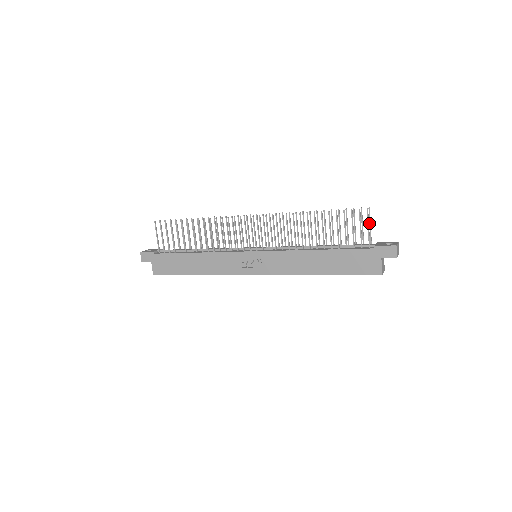
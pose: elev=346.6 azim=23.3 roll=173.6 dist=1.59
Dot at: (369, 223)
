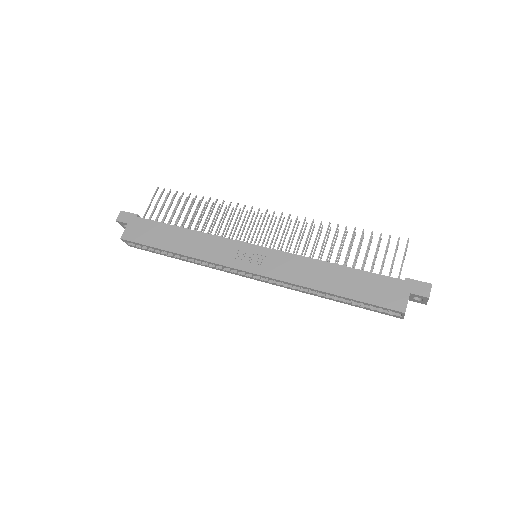
Dot at: occluded
